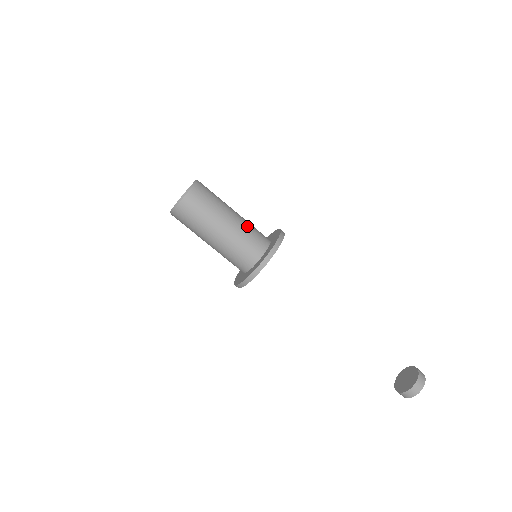
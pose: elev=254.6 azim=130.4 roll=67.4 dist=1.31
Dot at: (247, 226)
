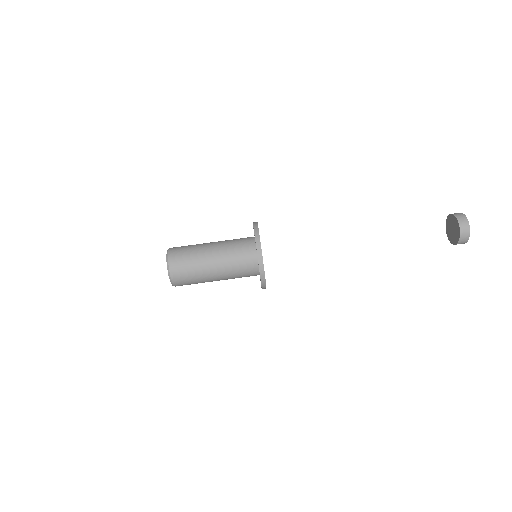
Dot at: (229, 255)
